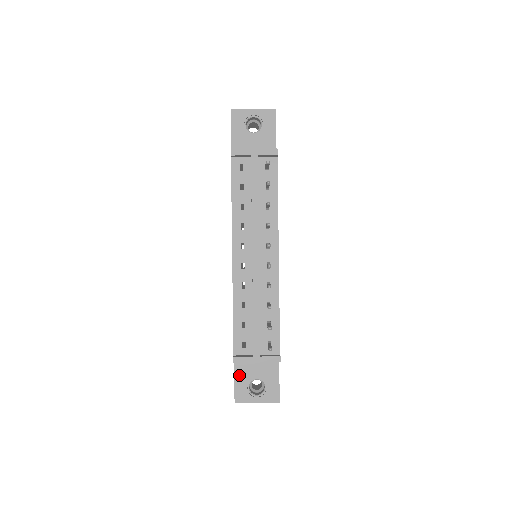
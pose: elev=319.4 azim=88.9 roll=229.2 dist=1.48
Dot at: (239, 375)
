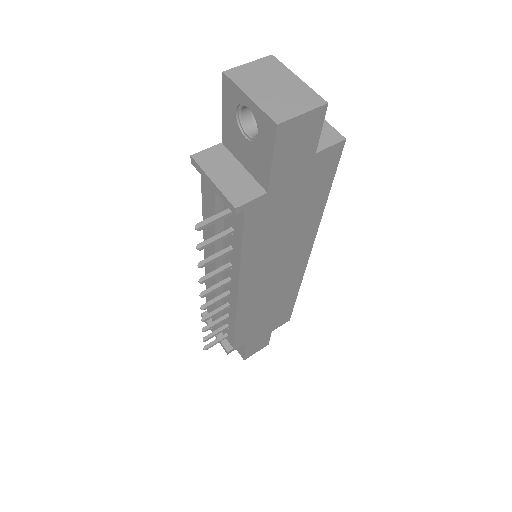
Dot at: occluded
